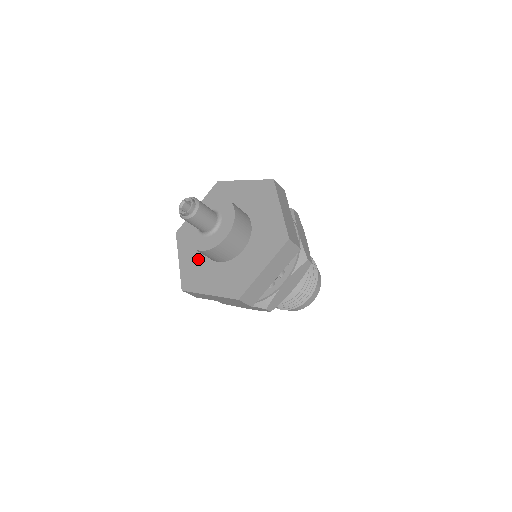
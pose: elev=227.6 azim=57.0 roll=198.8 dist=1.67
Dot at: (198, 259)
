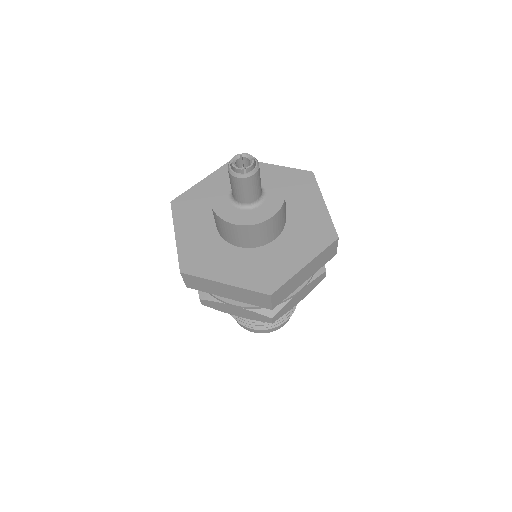
Dot at: (207, 238)
